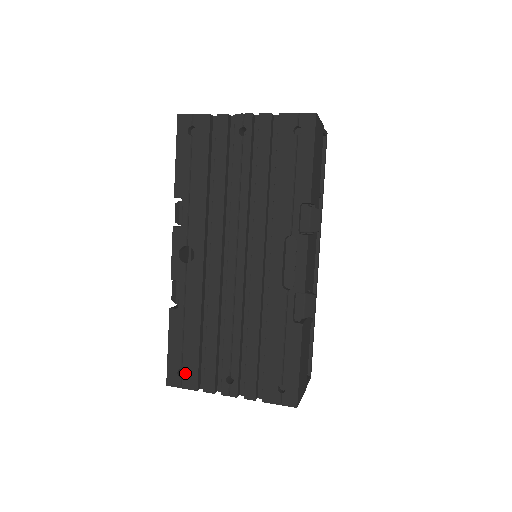
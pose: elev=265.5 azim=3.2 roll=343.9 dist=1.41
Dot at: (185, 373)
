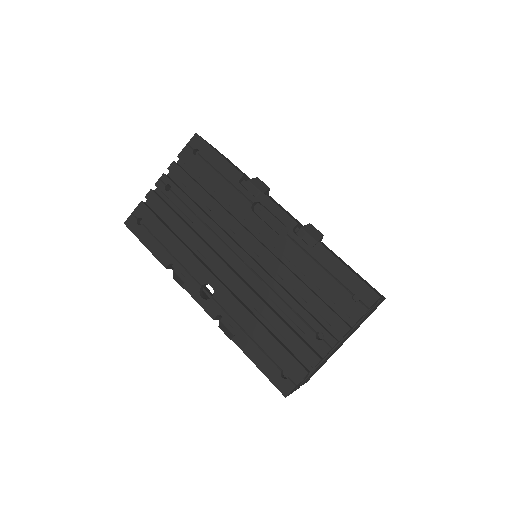
Dot at: occluded
